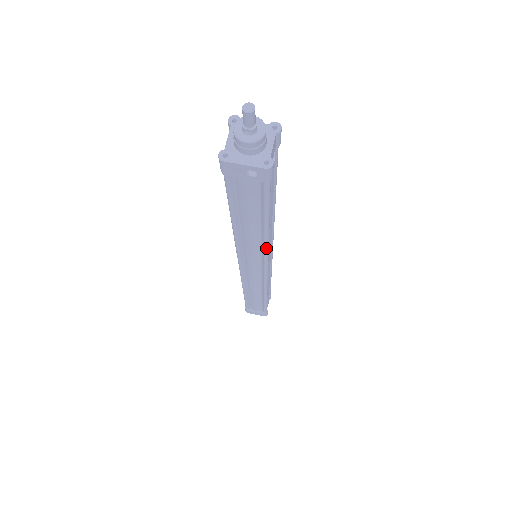
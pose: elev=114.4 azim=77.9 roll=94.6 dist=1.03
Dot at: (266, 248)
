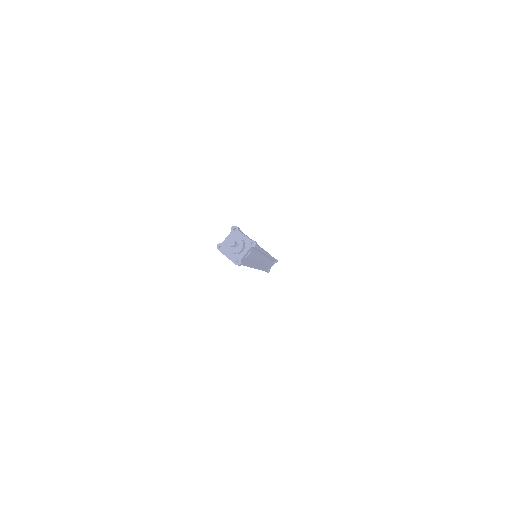
Dot at: occluded
